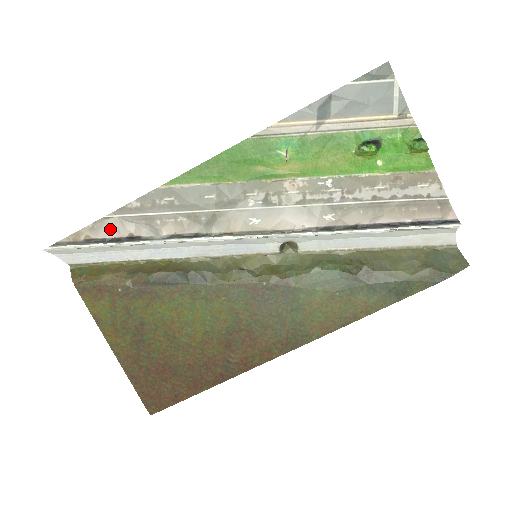
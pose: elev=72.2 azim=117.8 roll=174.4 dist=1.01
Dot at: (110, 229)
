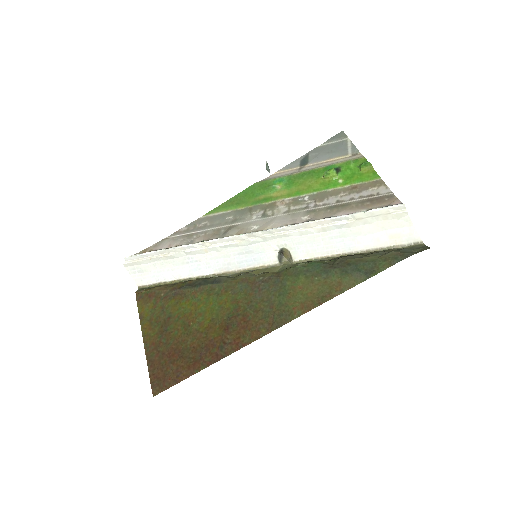
Dot at: (165, 244)
